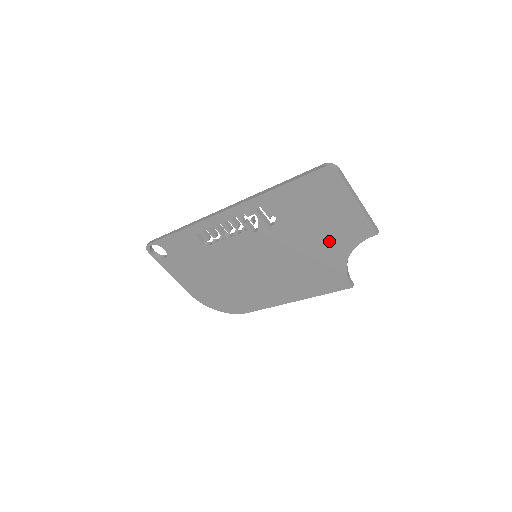
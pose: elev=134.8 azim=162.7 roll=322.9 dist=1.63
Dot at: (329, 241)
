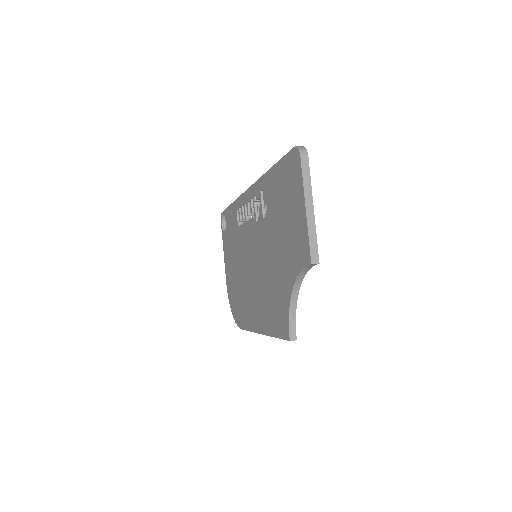
Dot at: (286, 256)
